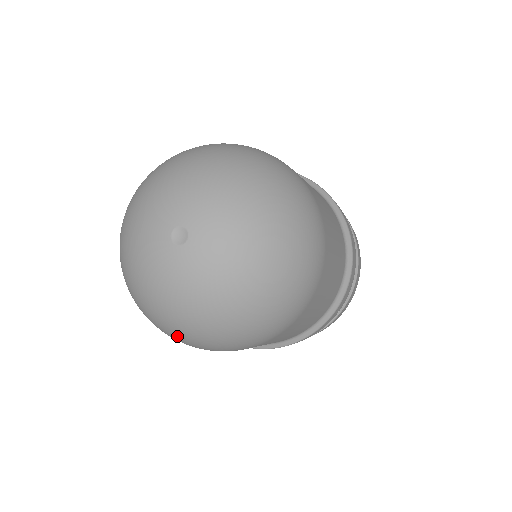
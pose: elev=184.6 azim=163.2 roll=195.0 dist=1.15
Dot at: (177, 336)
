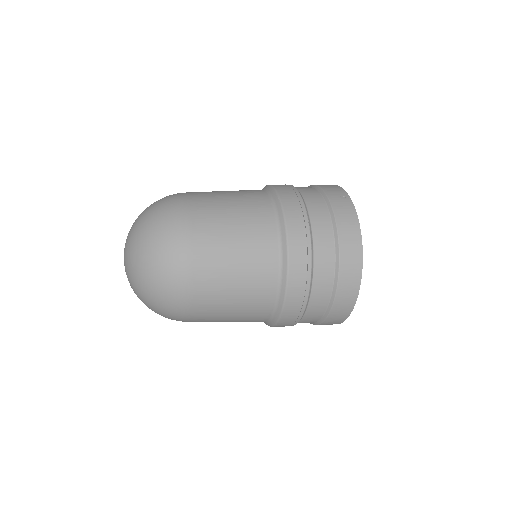
Dot at: occluded
